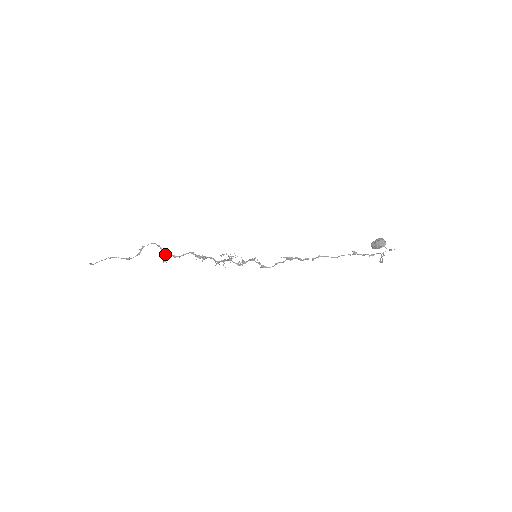
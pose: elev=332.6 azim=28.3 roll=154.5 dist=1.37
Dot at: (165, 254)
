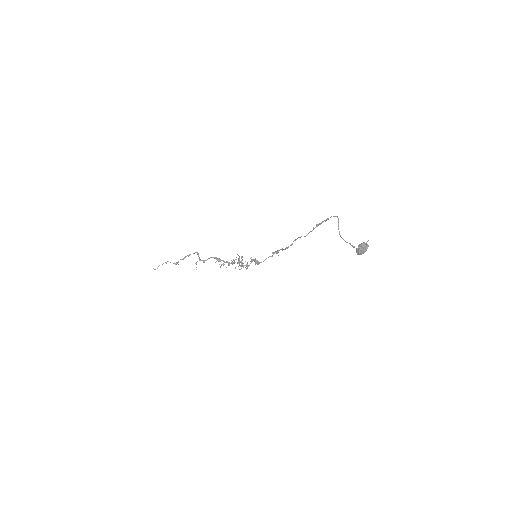
Dot at: (199, 260)
